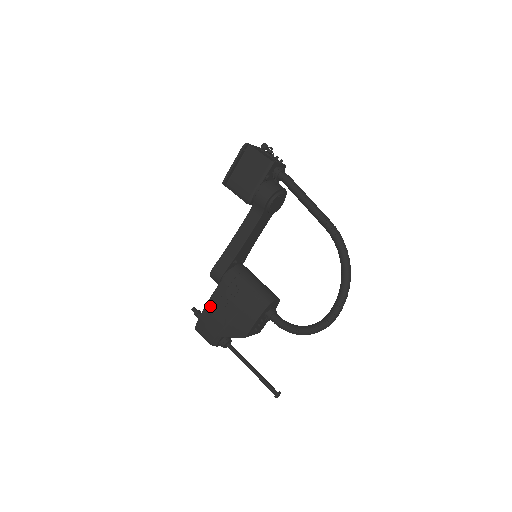
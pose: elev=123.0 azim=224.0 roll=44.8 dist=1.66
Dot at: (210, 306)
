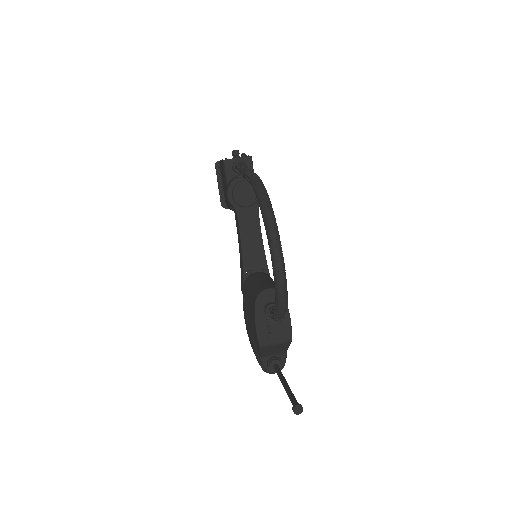
Dot at: (246, 328)
